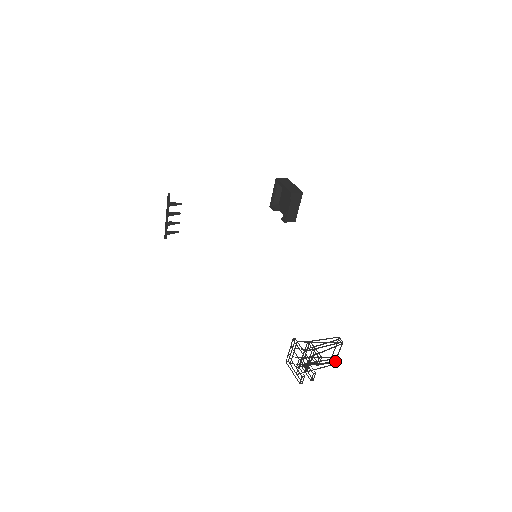
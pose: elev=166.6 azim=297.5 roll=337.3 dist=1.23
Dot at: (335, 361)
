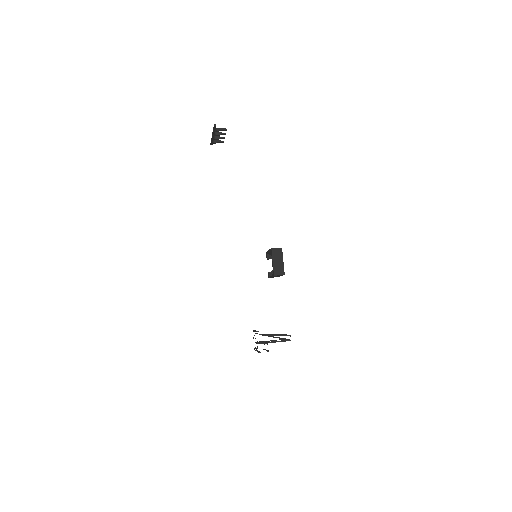
Dot at: occluded
